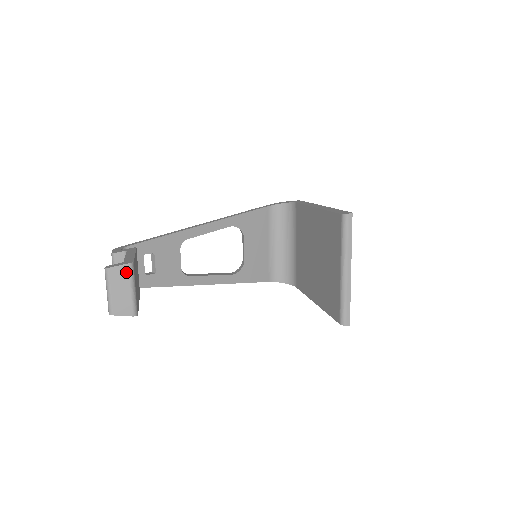
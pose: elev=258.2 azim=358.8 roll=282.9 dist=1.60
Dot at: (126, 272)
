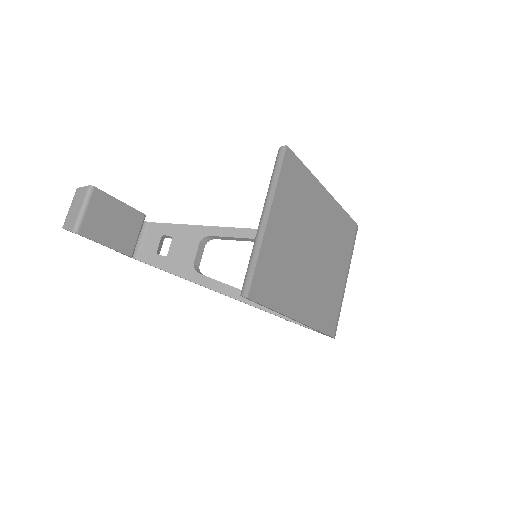
Dot at: (84, 192)
